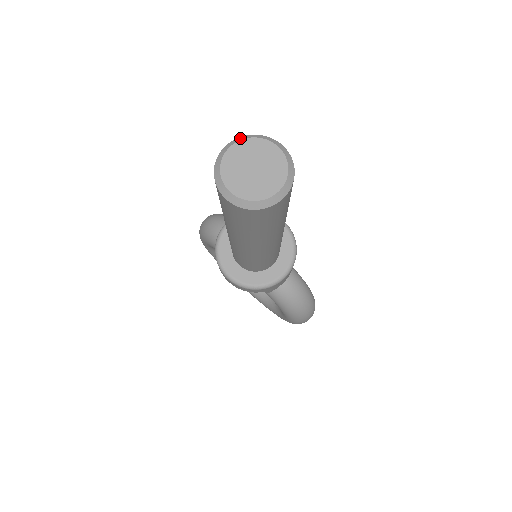
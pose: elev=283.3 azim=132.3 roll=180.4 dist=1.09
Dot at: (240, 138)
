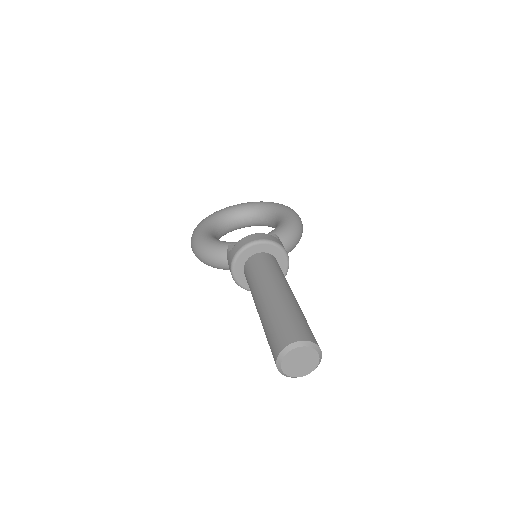
Dot at: (279, 359)
